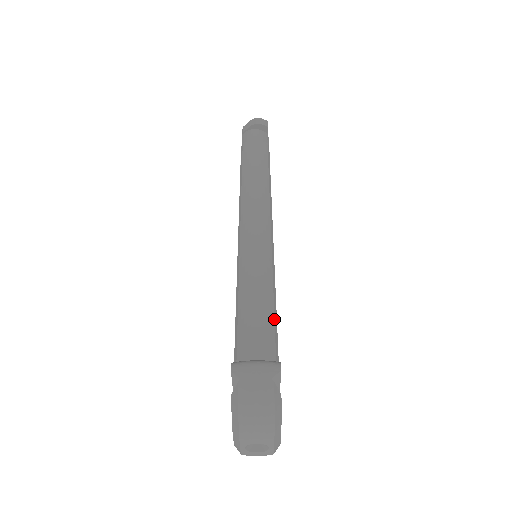
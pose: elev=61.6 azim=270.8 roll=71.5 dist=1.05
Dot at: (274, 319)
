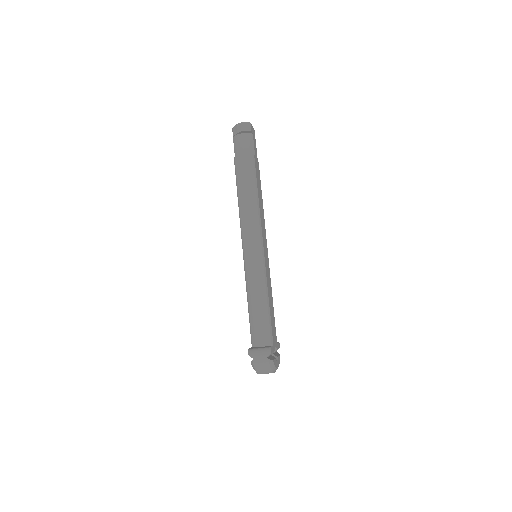
Dot at: (268, 313)
